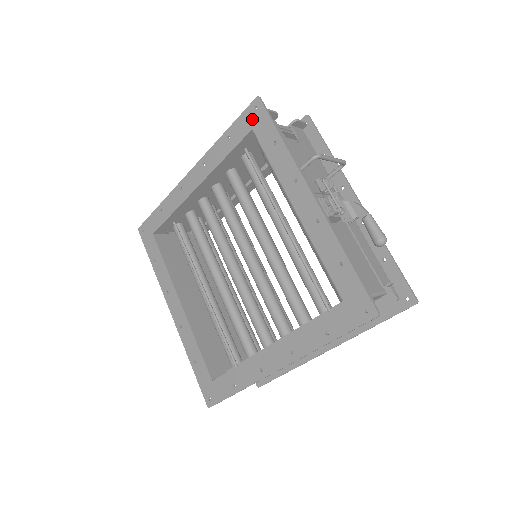
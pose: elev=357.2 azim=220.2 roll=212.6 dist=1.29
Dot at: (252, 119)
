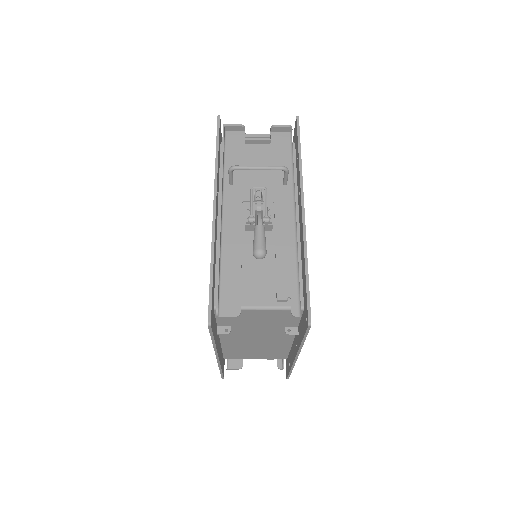
Dot at: occluded
